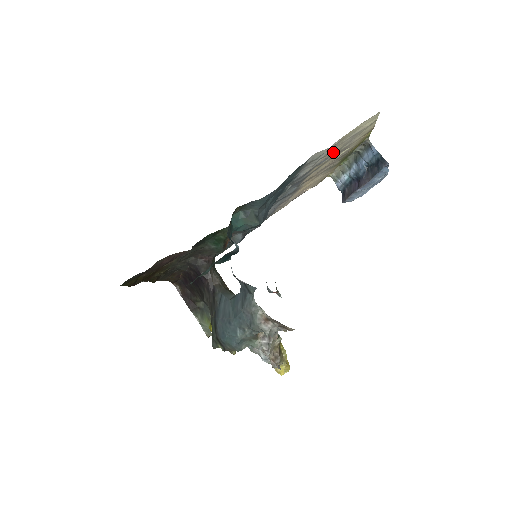
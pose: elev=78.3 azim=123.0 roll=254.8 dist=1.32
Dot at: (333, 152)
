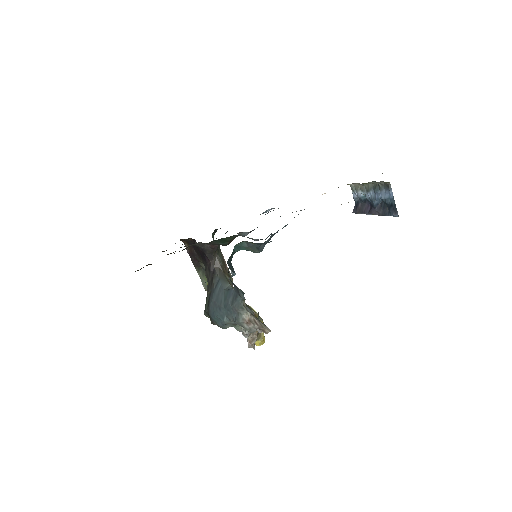
Dot at: occluded
